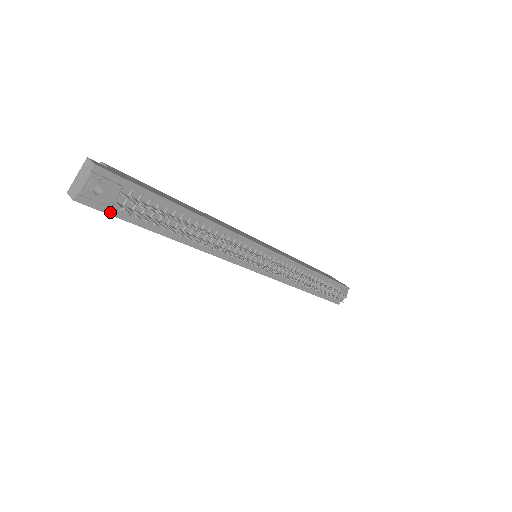
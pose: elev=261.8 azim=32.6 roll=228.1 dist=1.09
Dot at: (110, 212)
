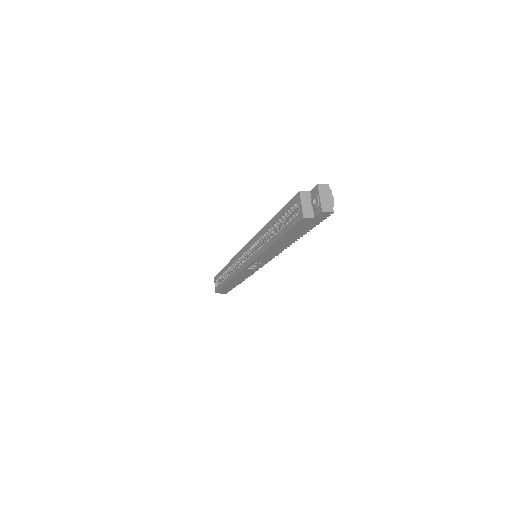
Dot at: (320, 220)
